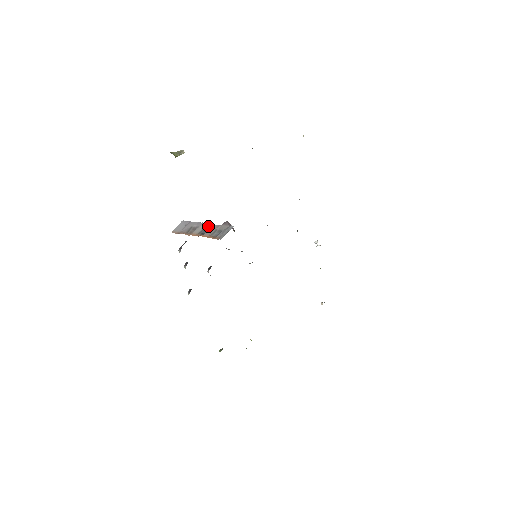
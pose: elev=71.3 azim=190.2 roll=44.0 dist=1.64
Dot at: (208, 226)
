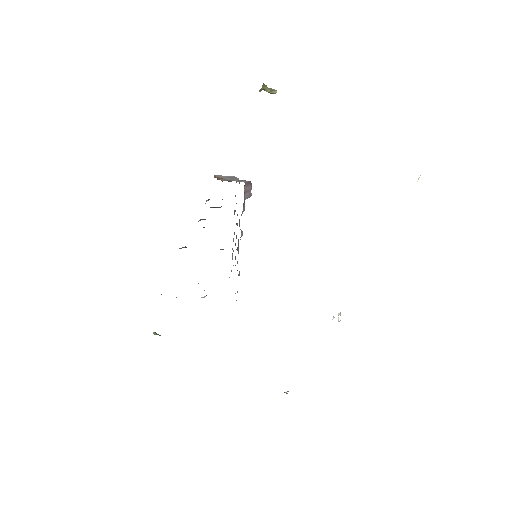
Dot at: occluded
